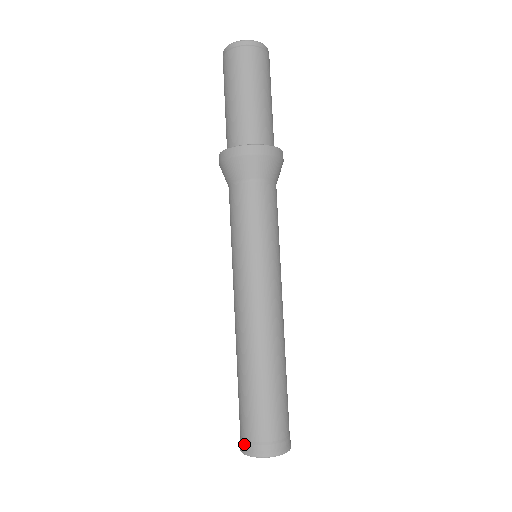
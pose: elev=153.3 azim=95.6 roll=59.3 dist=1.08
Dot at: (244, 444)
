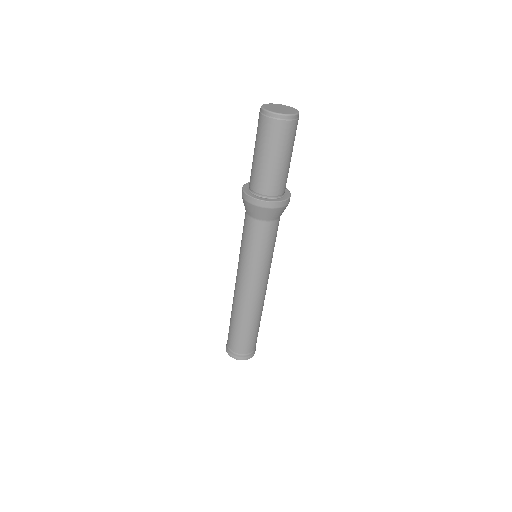
Dot at: (231, 353)
